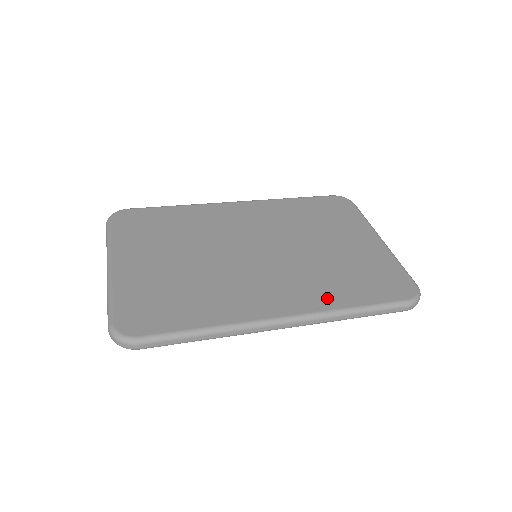
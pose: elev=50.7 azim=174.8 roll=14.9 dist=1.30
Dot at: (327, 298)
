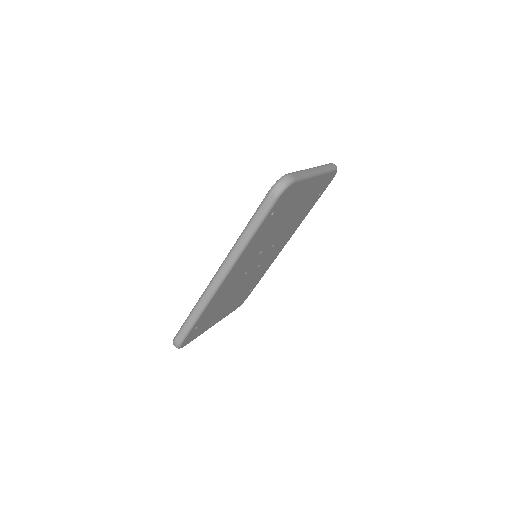
Dot at: occluded
